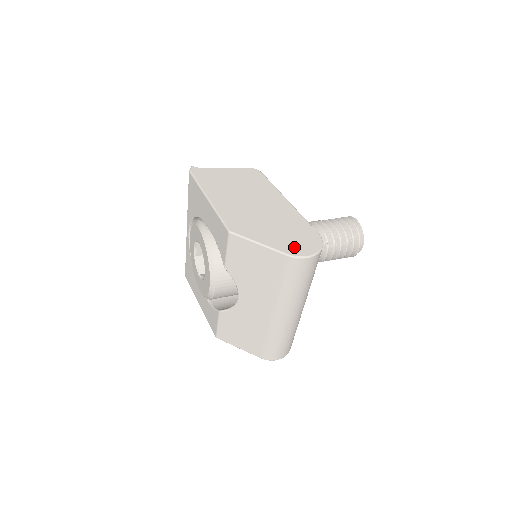
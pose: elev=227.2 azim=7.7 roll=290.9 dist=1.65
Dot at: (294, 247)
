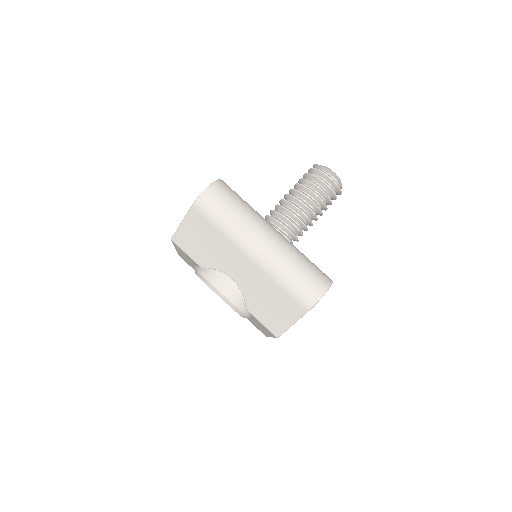
Dot at: occluded
